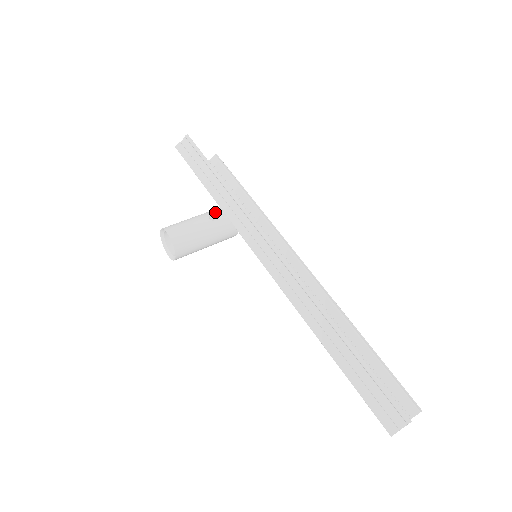
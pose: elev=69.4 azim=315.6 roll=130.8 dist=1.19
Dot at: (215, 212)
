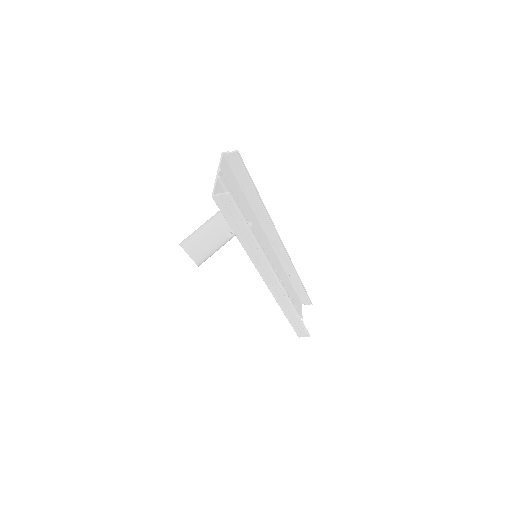
Dot at: occluded
